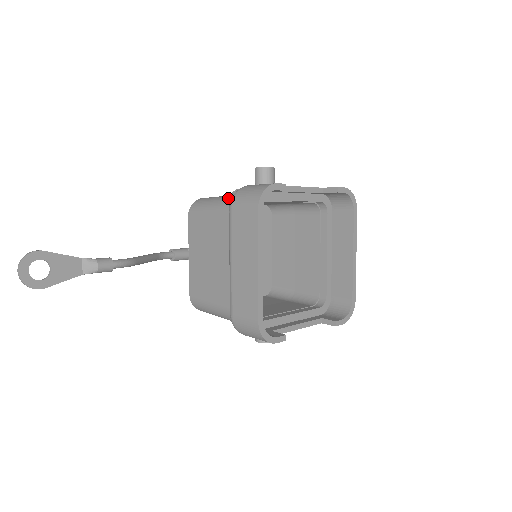
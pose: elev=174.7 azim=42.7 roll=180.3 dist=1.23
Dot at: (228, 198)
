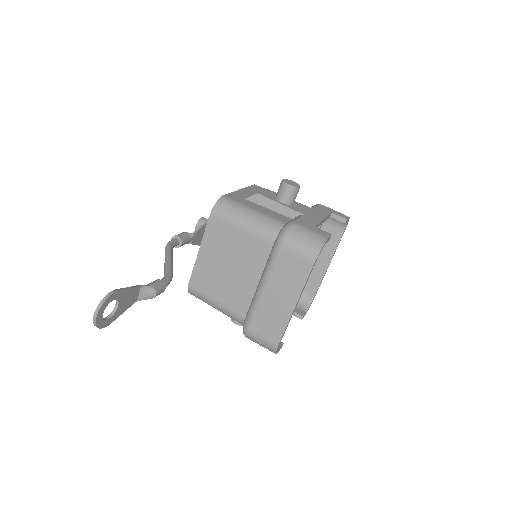
Dot at: (268, 222)
